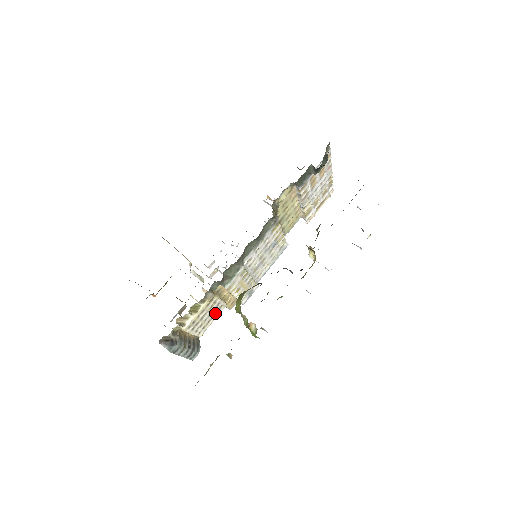
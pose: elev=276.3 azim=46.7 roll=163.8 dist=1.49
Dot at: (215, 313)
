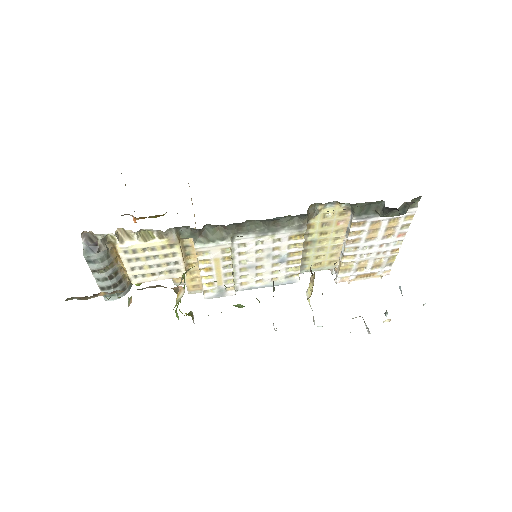
Dot at: (167, 272)
